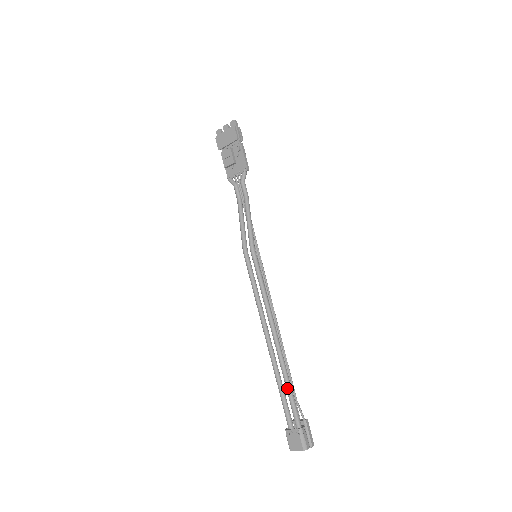
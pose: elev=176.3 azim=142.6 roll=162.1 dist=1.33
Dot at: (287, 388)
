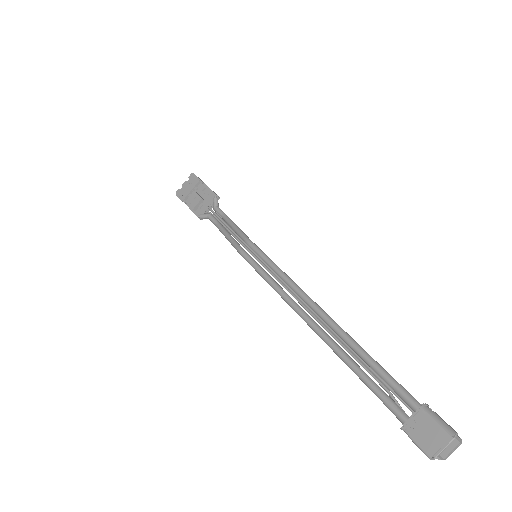
Dot at: (369, 361)
